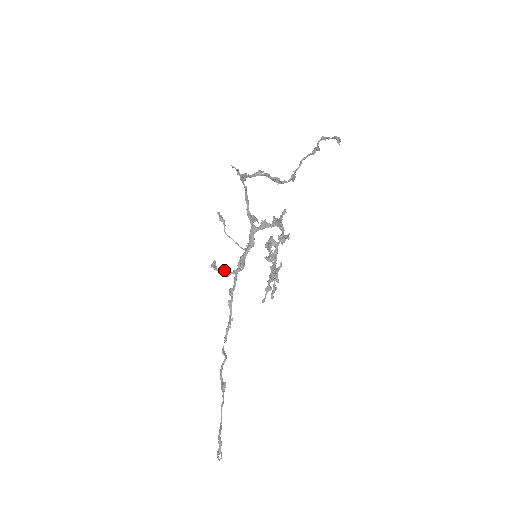
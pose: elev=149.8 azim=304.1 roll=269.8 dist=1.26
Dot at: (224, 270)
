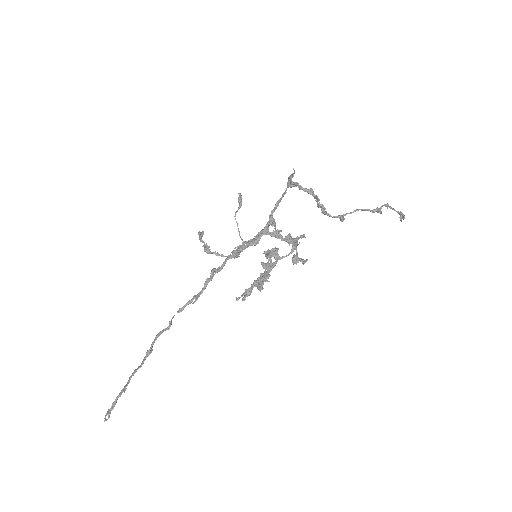
Dot at: (209, 246)
